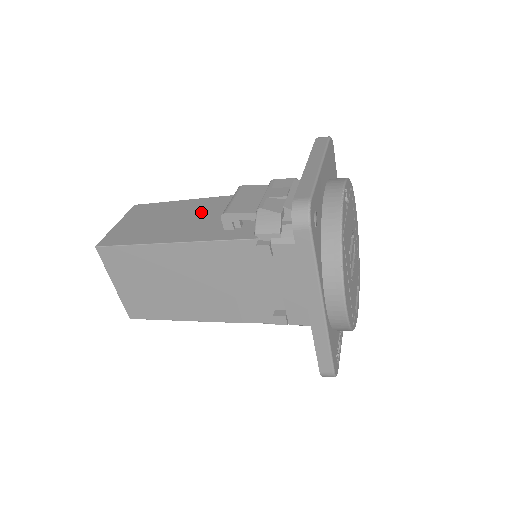
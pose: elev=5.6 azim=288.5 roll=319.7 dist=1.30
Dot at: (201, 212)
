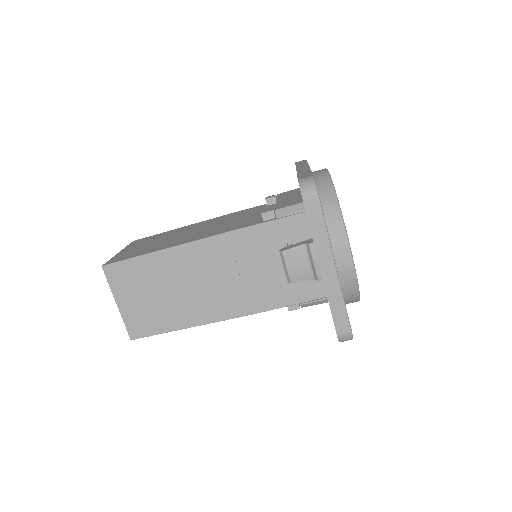
Dot at: occluded
